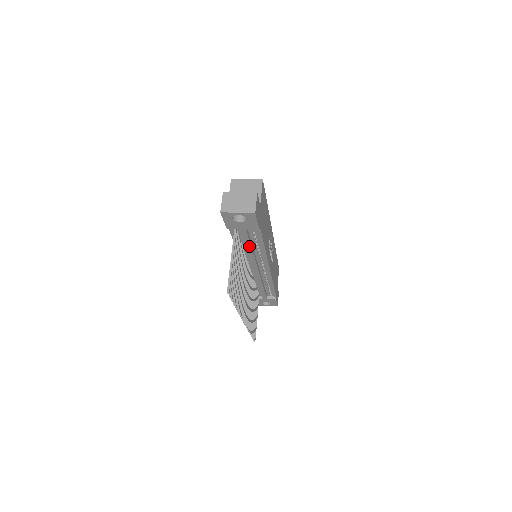
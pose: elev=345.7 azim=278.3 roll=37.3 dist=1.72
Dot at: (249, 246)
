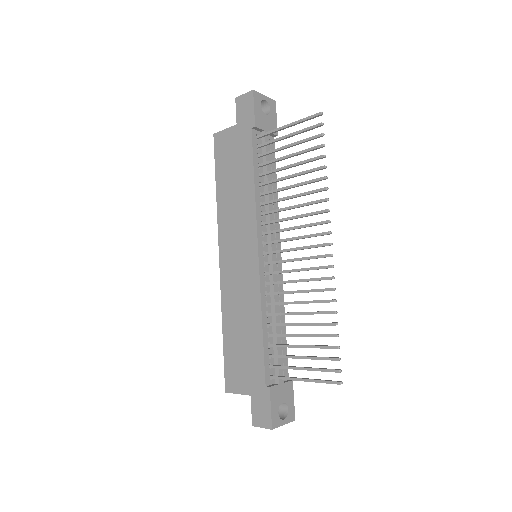
Dot at: (270, 174)
